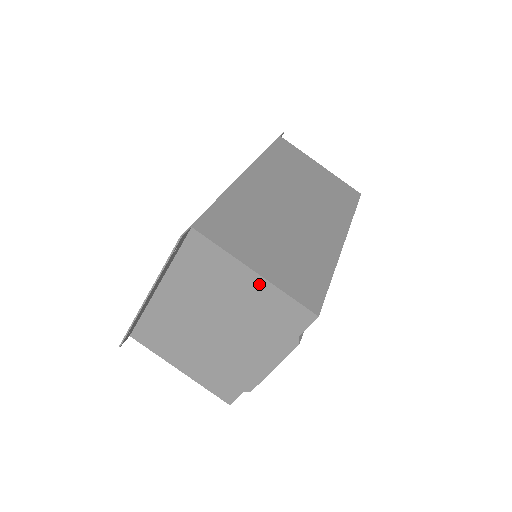
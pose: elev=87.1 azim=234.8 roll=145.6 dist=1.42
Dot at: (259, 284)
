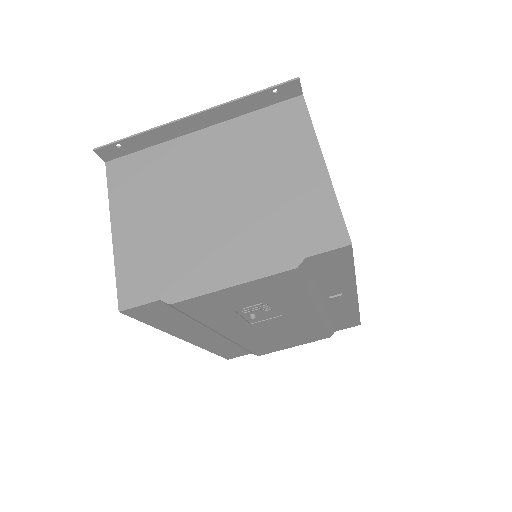
Dot at: (317, 177)
